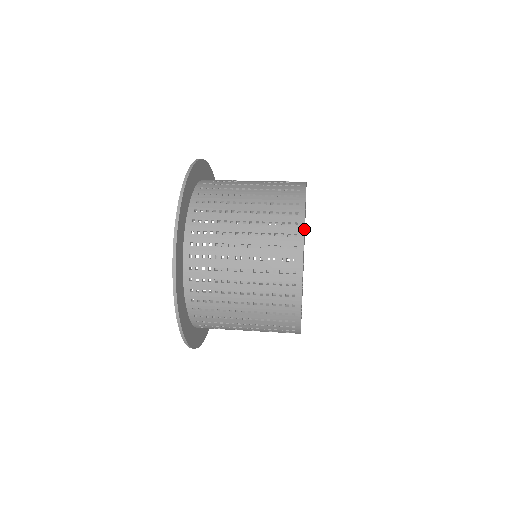
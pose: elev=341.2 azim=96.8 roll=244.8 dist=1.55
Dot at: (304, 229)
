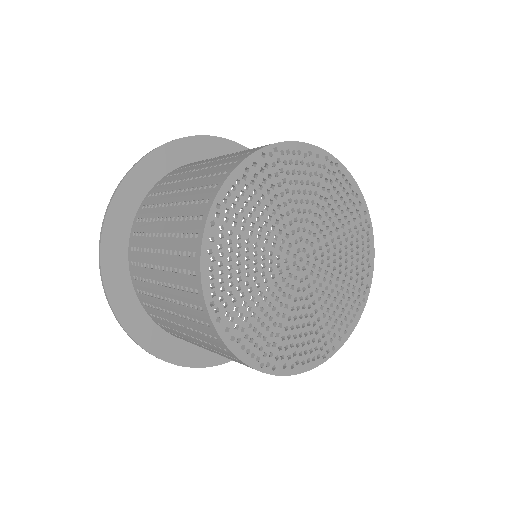
Dot at: (301, 174)
